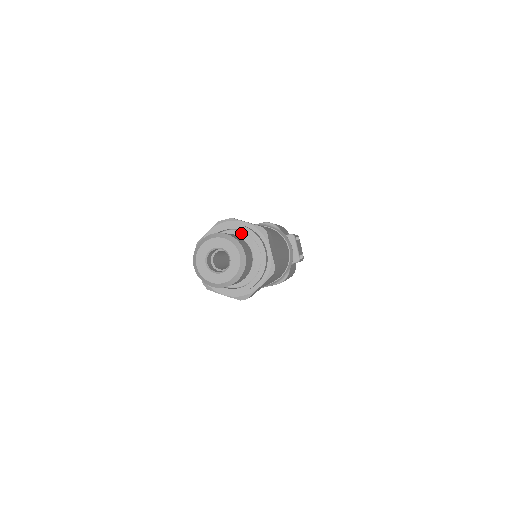
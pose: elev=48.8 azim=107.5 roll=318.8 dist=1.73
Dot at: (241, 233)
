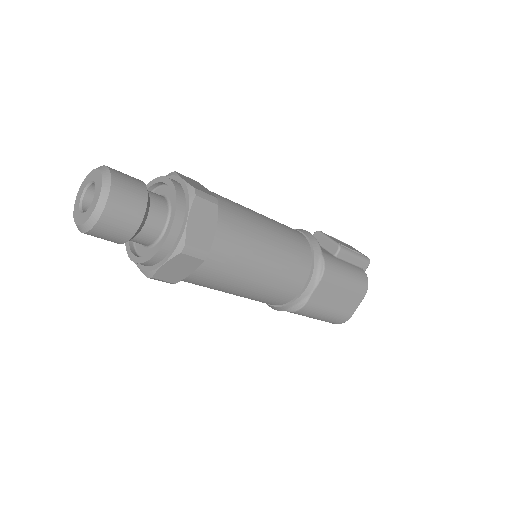
Dot at: occluded
